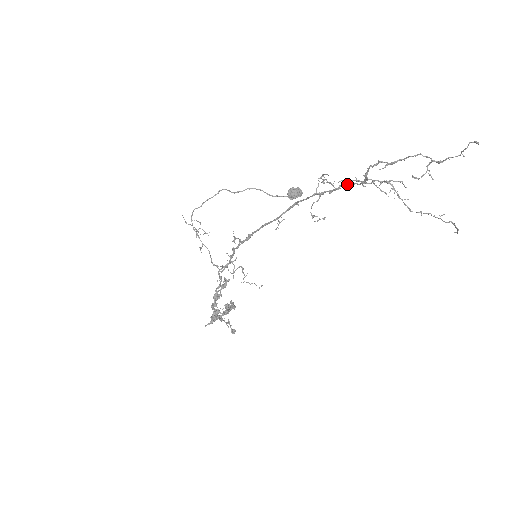
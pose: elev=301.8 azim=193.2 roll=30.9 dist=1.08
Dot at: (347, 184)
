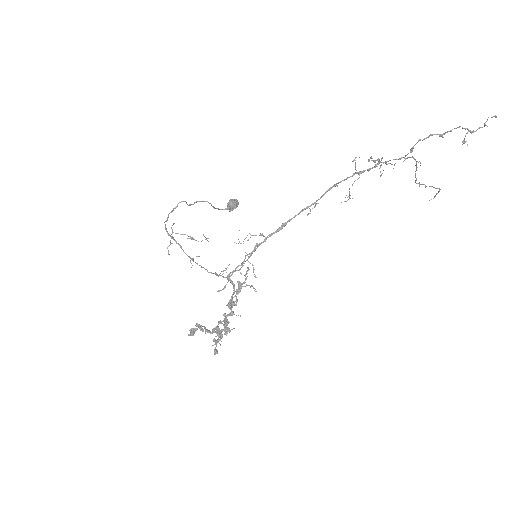
Dot at: (383, 162)
